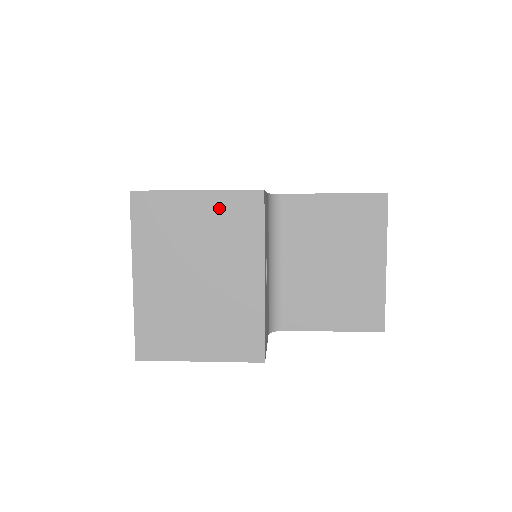
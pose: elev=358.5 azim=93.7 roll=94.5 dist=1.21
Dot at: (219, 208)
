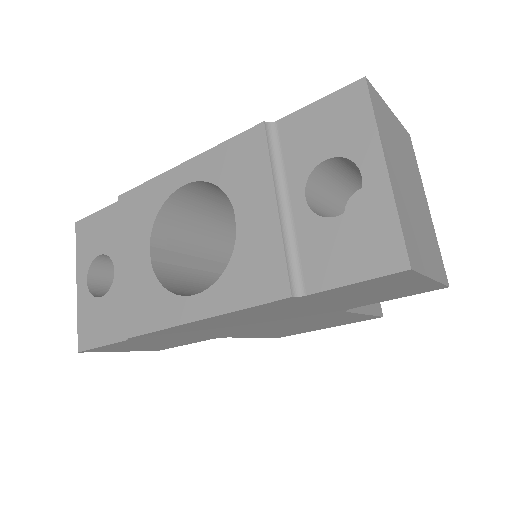
Dot at: (401, 133)
